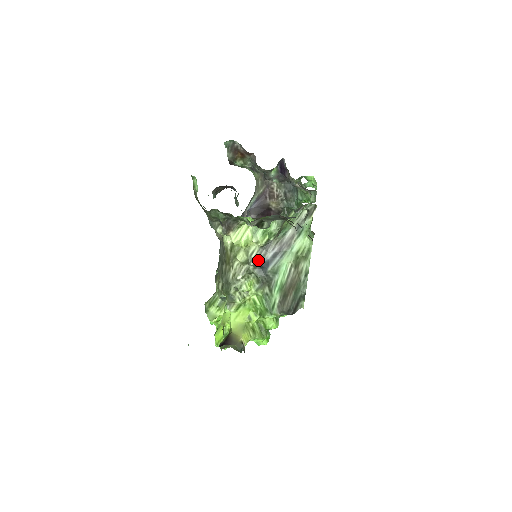
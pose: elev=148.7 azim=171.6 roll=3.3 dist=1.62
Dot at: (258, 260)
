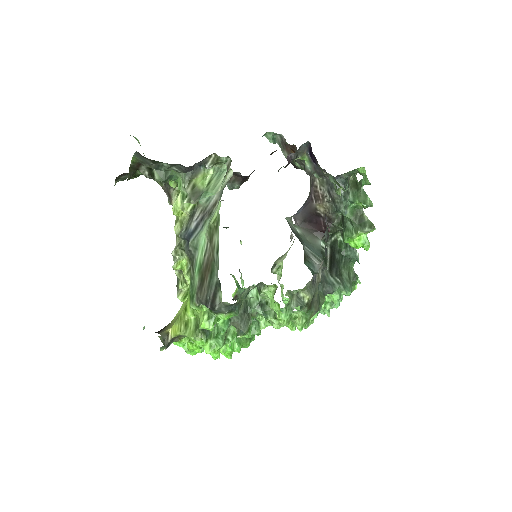
Dot at: (185, 232)
